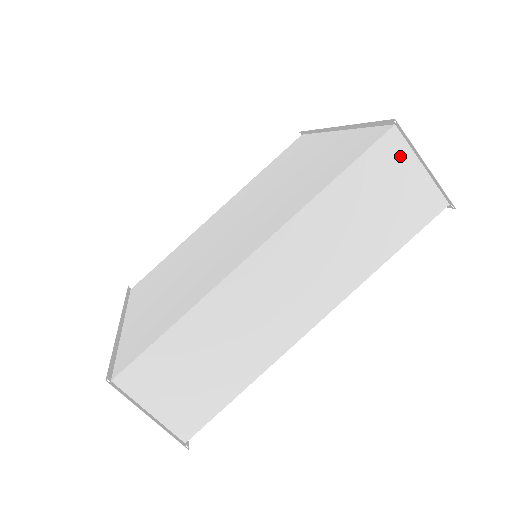
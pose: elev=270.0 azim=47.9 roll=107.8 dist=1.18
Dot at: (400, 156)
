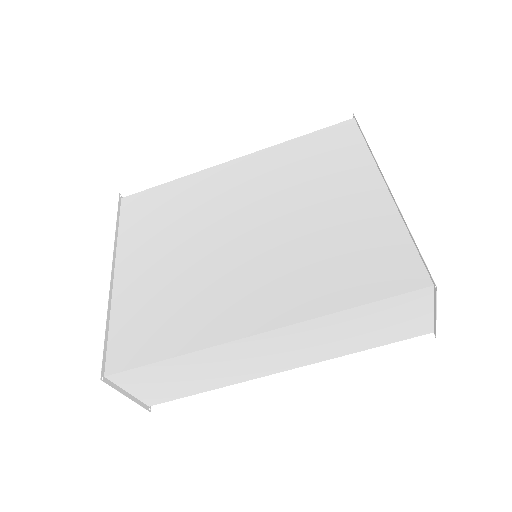
Dot at: (421, 303)
